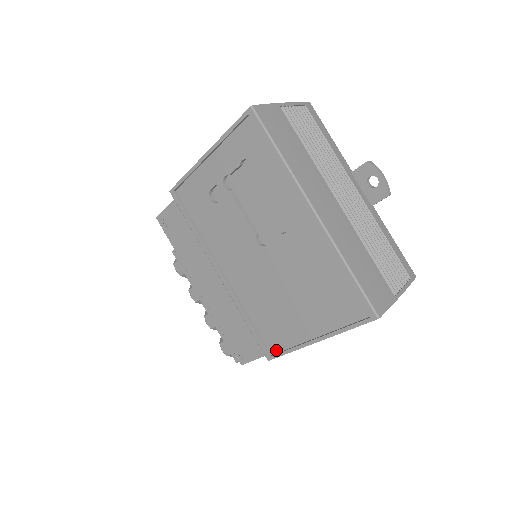
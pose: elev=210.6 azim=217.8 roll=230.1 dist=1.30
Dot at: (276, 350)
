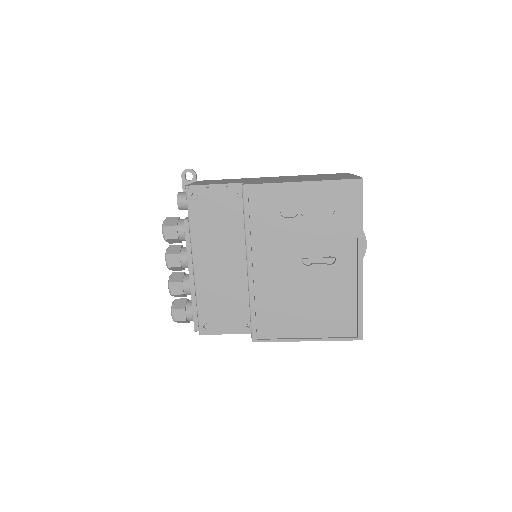
Dot at: (264, 336)
